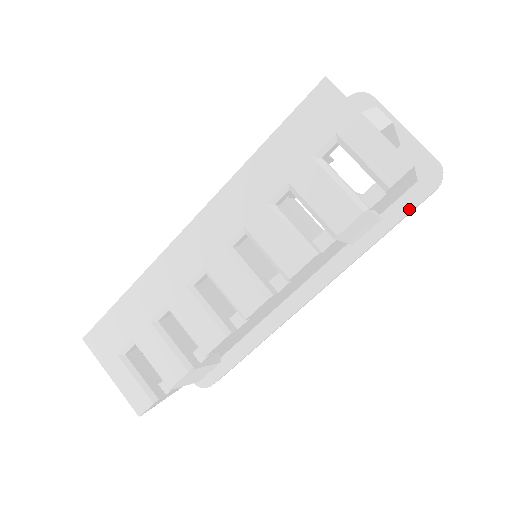
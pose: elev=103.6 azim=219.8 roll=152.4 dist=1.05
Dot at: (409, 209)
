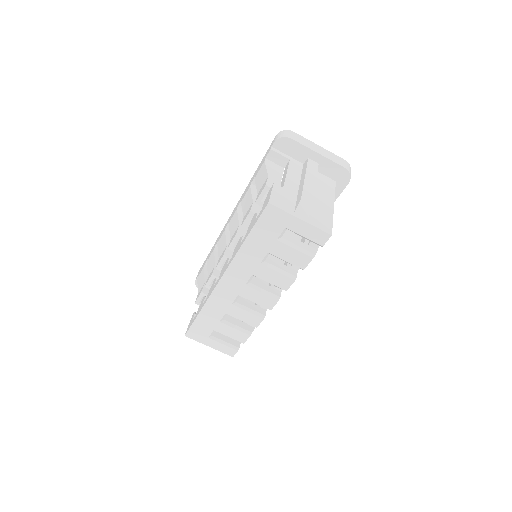
Dot at: (336, 197)
